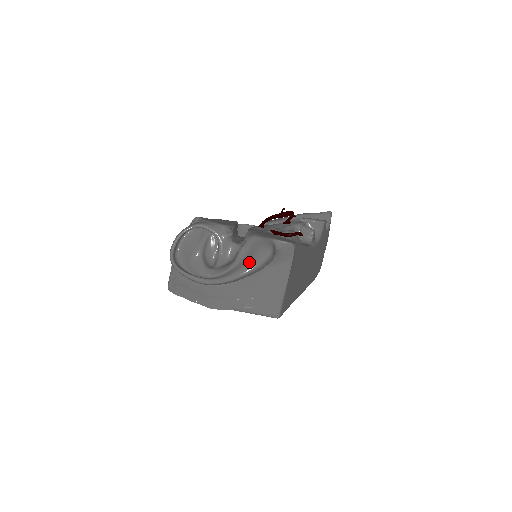
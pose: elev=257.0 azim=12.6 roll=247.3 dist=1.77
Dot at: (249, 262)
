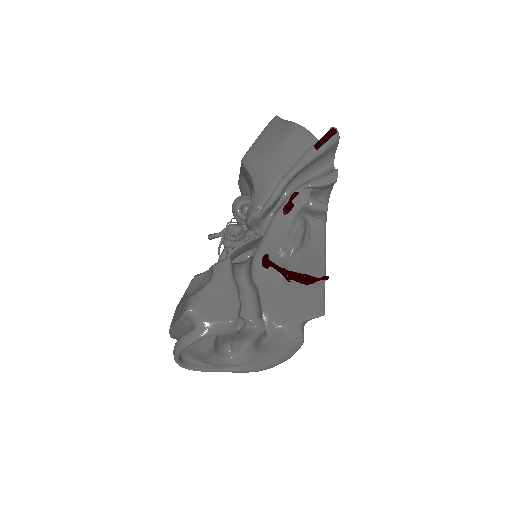
Dot at: (279, 358)
